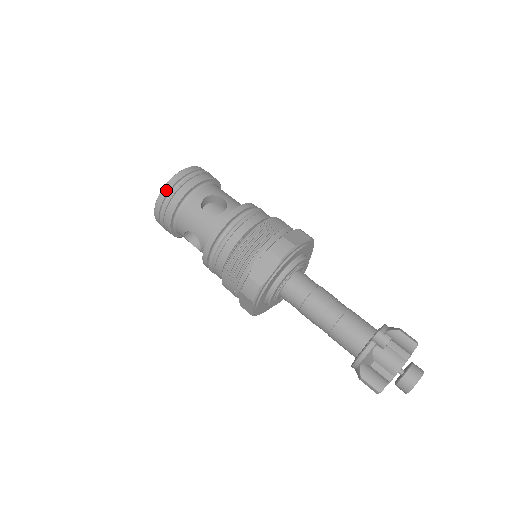
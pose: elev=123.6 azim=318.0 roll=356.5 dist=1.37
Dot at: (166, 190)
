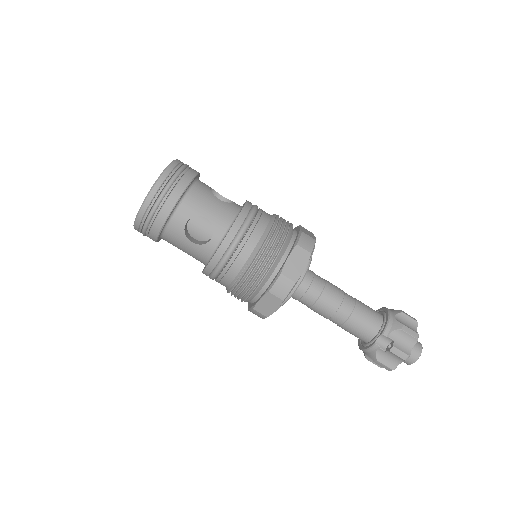
Dot at: (140, 221)
